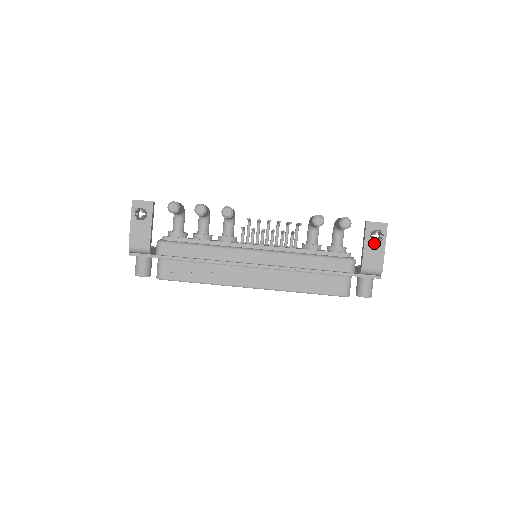
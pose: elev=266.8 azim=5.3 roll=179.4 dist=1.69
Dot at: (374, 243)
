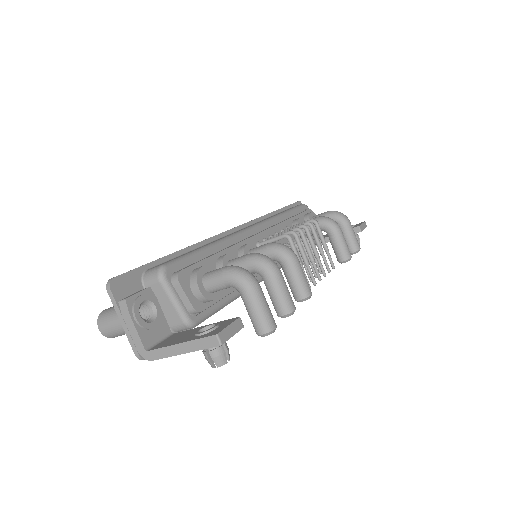
Dot at: occluded
